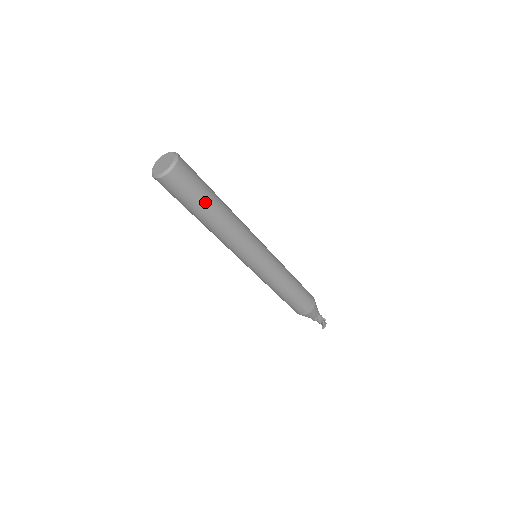
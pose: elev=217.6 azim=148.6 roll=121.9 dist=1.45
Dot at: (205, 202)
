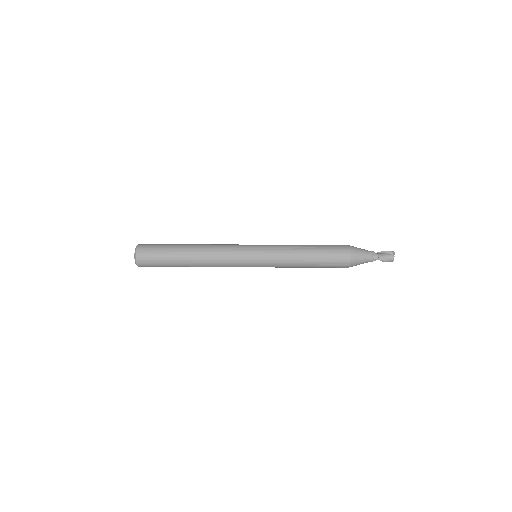
Dot at: (174, 266)
